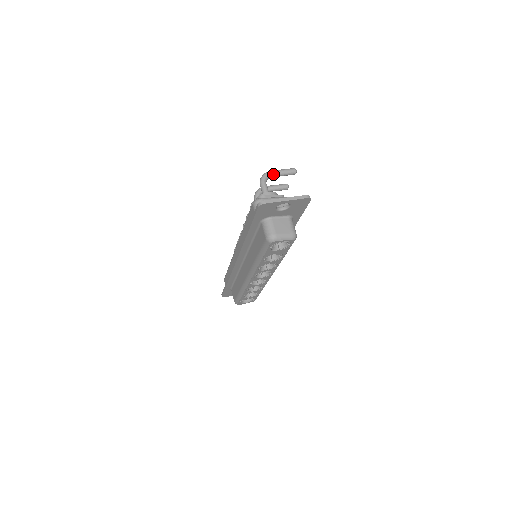
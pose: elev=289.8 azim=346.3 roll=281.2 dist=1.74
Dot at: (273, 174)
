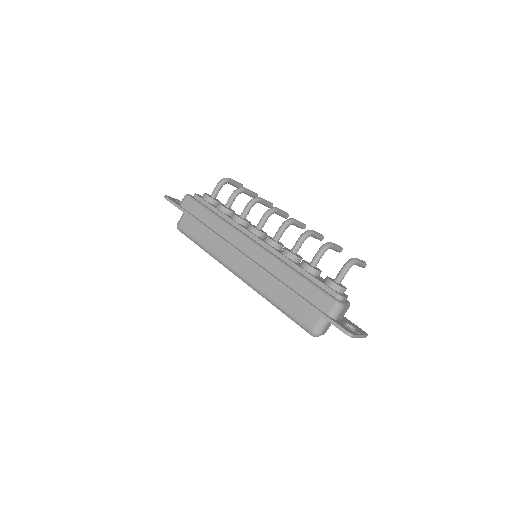
Dot at: (357, 264)
